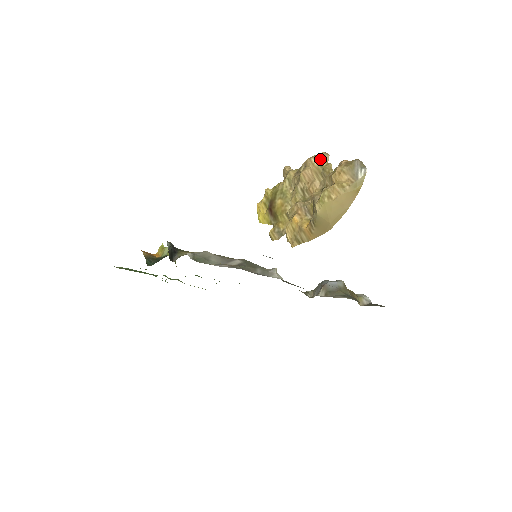
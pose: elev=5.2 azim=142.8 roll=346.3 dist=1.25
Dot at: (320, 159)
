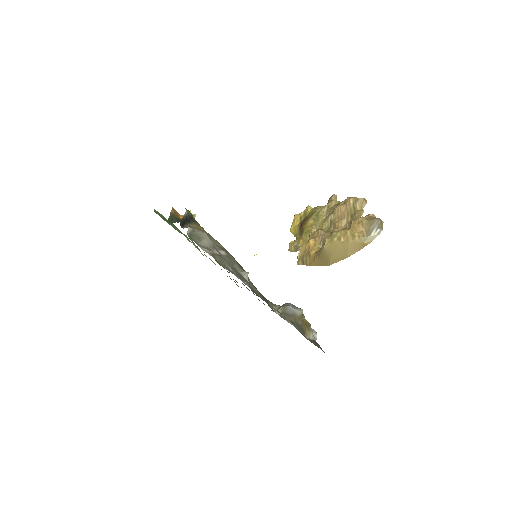
Dot at: (357, 203)
